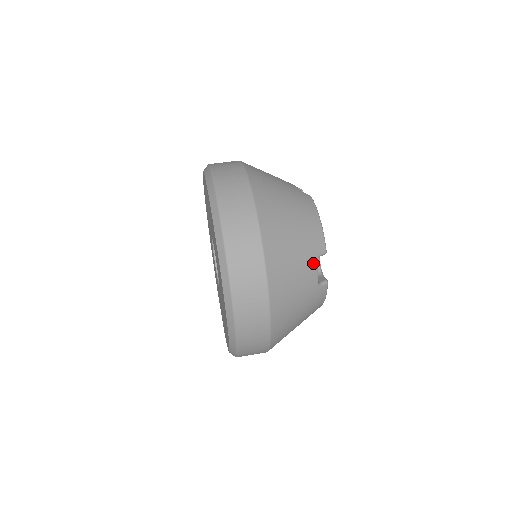
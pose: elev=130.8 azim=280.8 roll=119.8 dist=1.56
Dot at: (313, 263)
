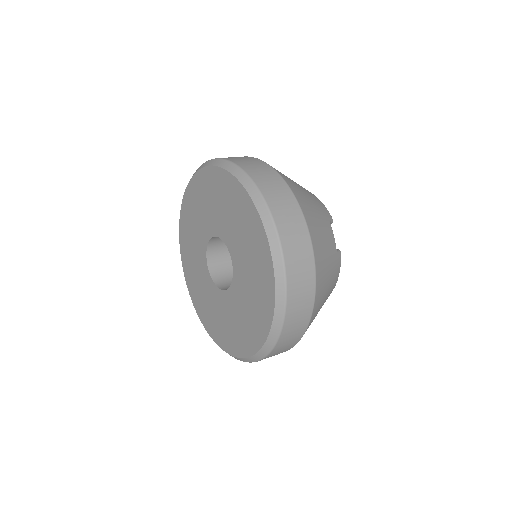
Dot at: (329, 225)
